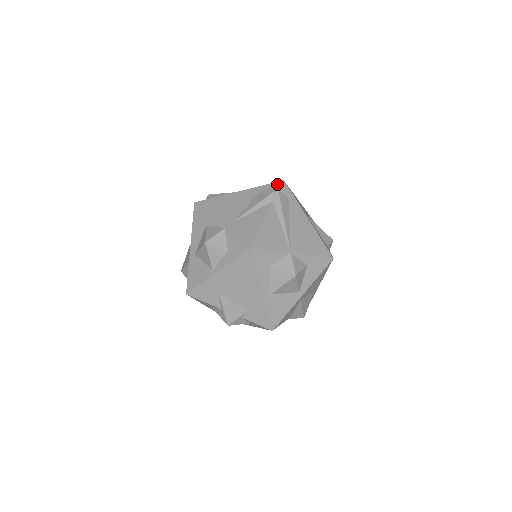
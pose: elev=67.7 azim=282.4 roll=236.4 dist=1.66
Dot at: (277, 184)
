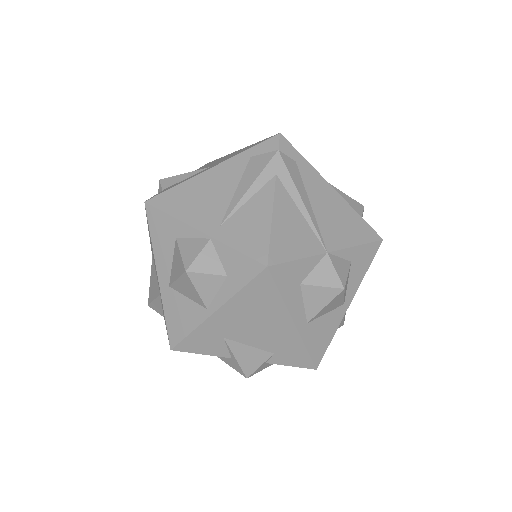
Dot at: (272, 142)
